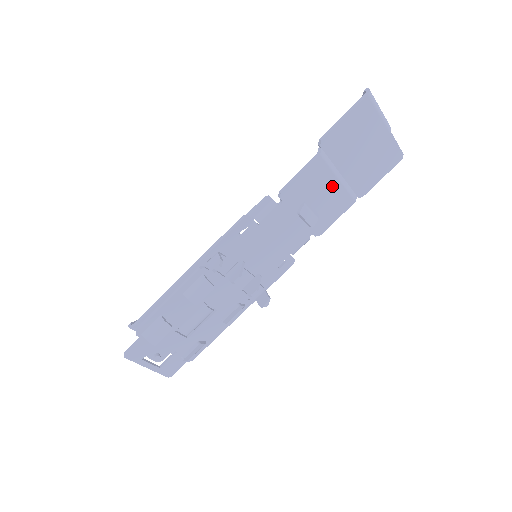
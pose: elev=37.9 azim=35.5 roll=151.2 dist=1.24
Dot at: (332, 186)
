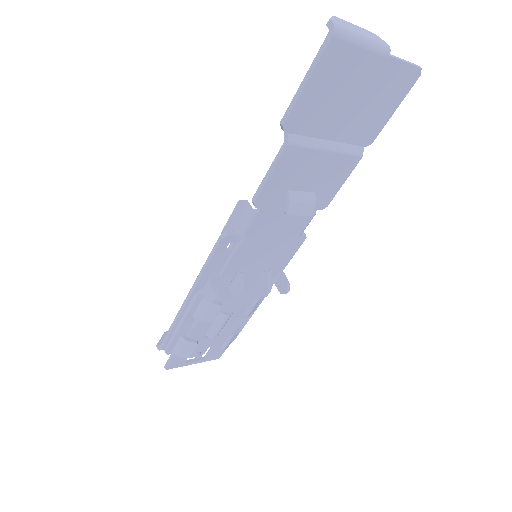
Dot at: (321, 161)
